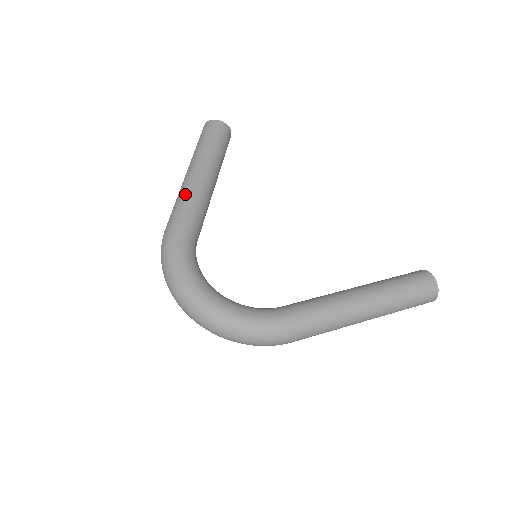
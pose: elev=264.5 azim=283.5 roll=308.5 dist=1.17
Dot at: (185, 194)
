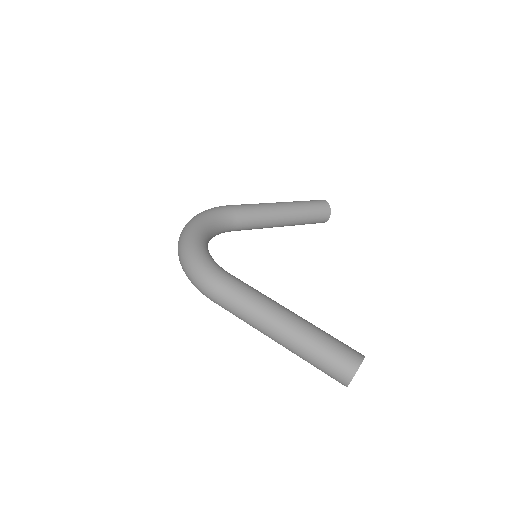
Dot at: occluded
